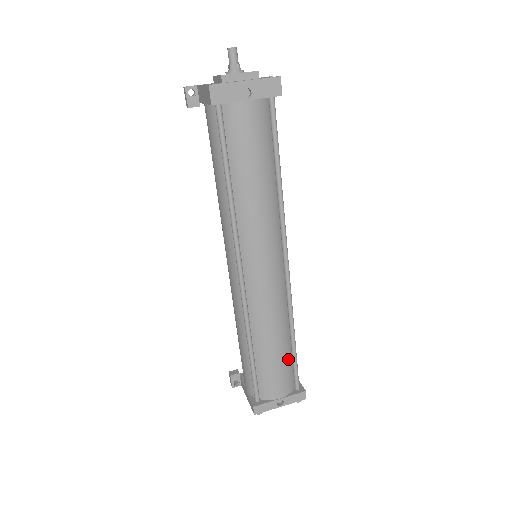
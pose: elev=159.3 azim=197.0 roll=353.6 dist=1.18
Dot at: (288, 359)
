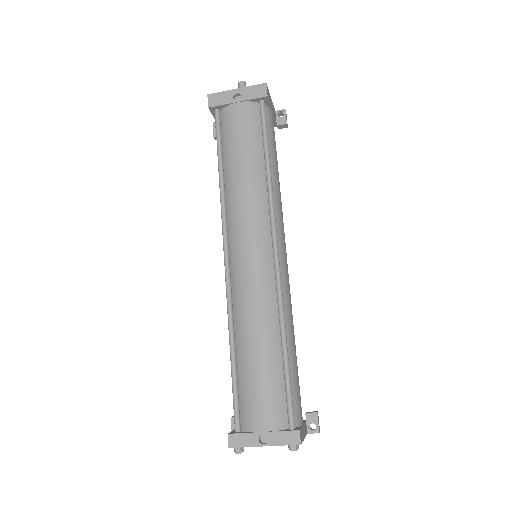
Dot at: (277, 376)
